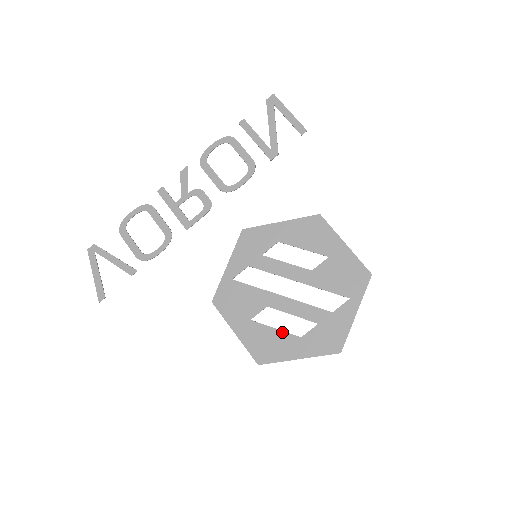
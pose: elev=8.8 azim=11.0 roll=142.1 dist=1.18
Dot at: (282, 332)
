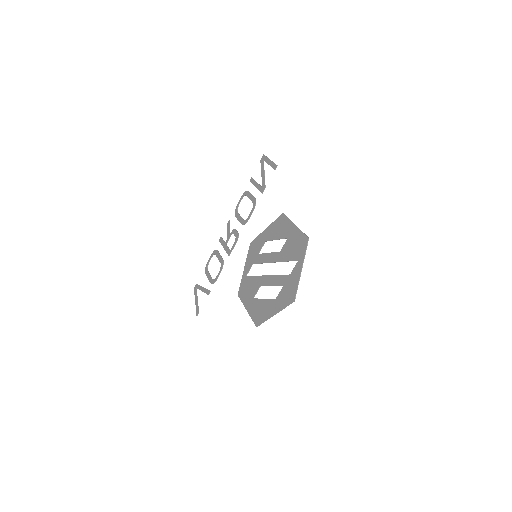
Dot at: (267, 300)
